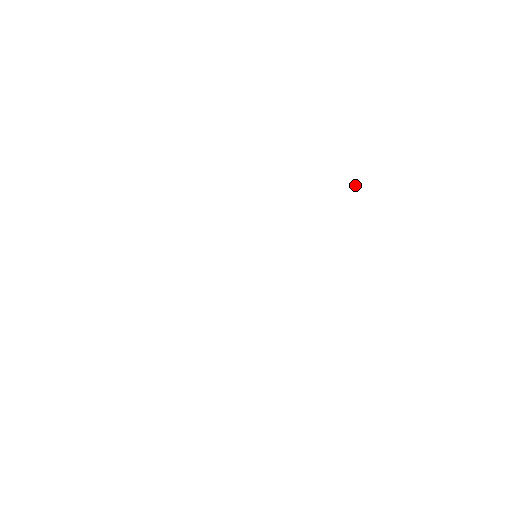
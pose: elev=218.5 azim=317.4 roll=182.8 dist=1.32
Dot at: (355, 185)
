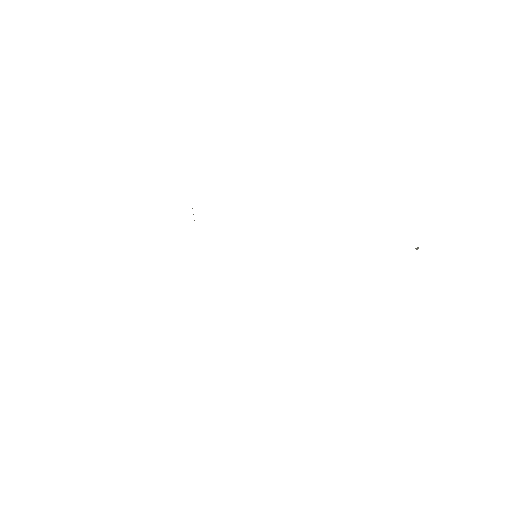
Dot at: occluded
